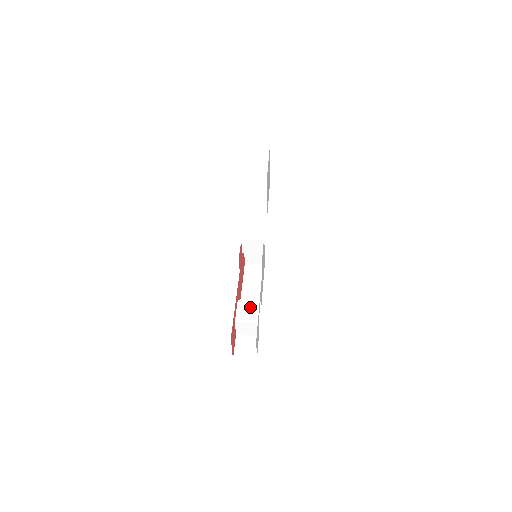
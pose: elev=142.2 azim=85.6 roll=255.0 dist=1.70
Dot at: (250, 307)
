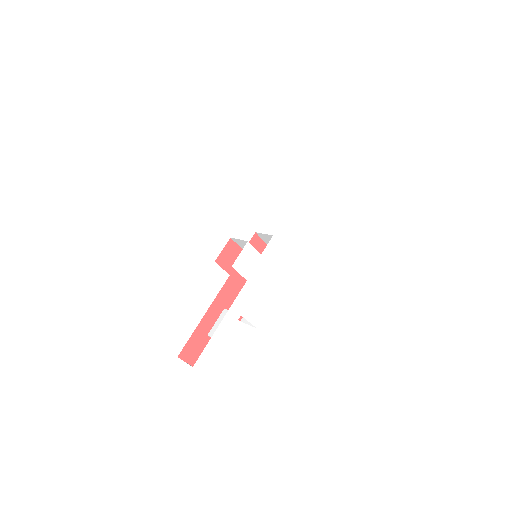
Dot at: occluded
